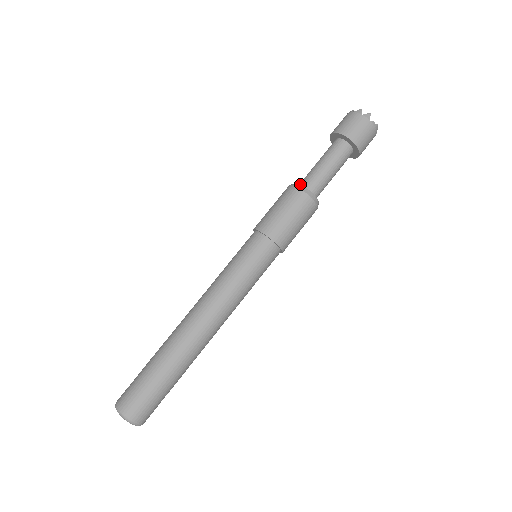
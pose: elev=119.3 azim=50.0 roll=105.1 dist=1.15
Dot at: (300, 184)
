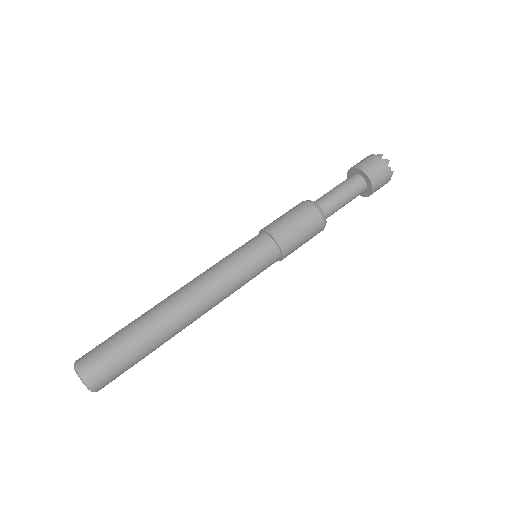
Dot at: occluded
